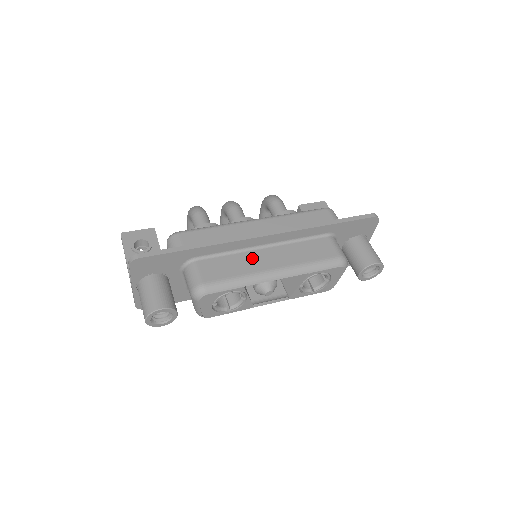
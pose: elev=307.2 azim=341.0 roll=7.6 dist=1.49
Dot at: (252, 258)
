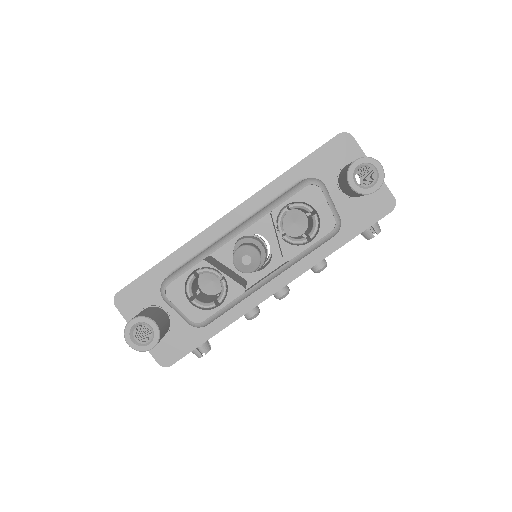
Dot at: occluded
